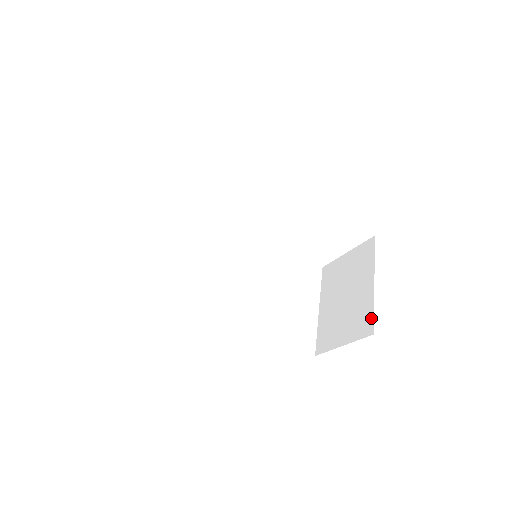
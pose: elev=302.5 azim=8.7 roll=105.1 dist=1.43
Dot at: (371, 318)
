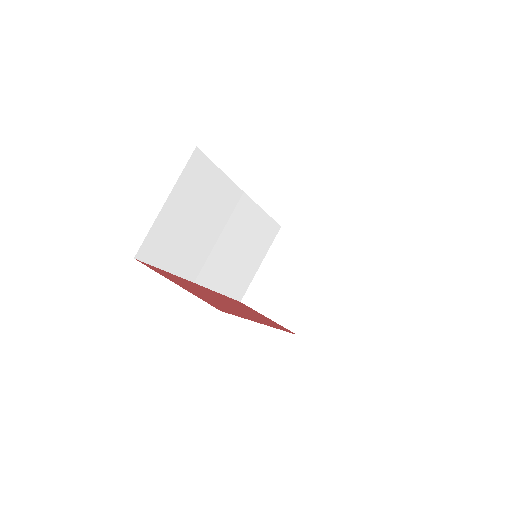
Dot at: (302, 321)
